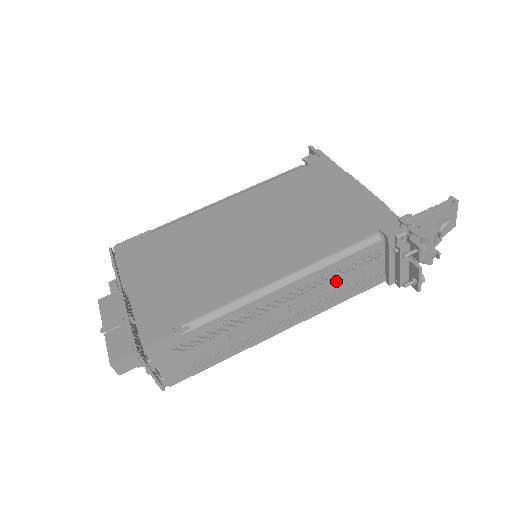
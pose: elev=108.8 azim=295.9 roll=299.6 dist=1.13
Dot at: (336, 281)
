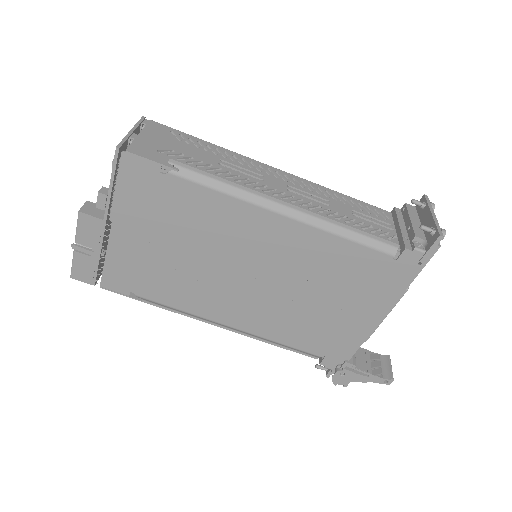
Dot at: occluded
